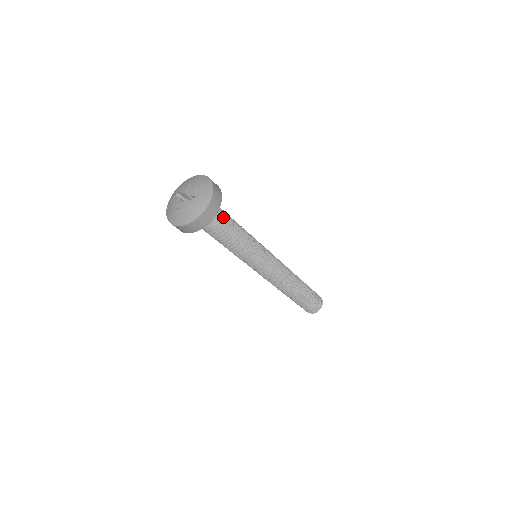
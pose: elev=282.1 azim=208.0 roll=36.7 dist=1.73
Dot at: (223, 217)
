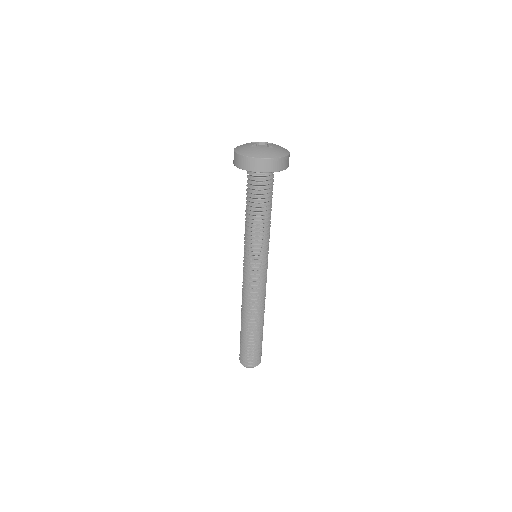
Dot at: (271, 189)
